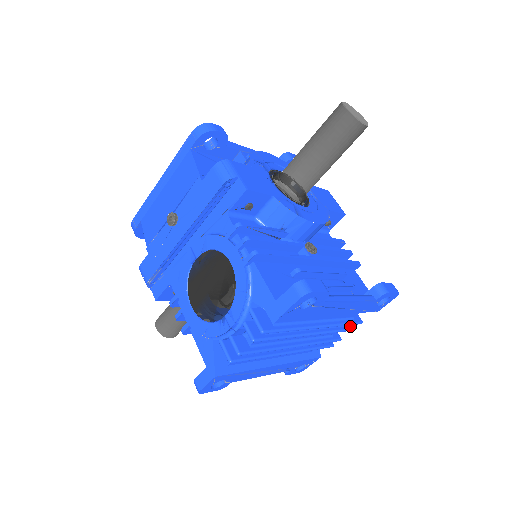
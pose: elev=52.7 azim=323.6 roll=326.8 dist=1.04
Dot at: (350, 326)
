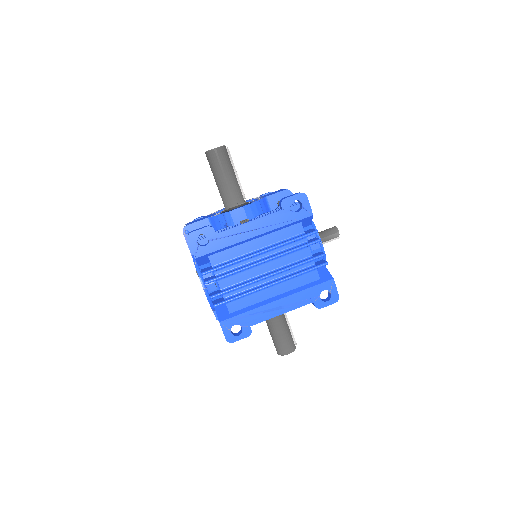
Dot at: (314, 240)
